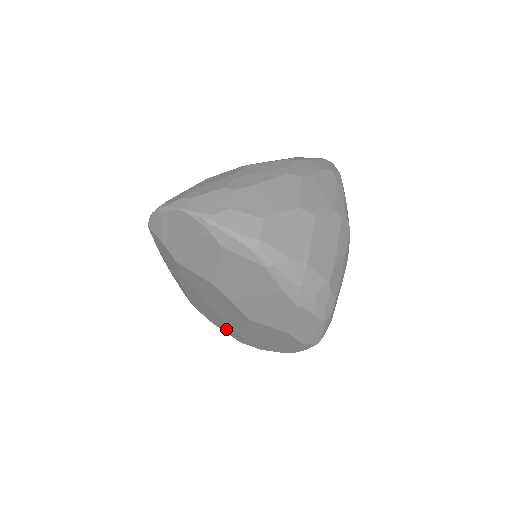
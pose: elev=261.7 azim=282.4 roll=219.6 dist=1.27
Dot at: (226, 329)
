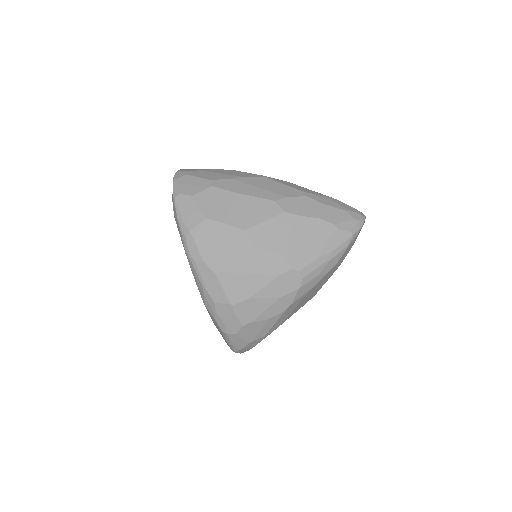
Dot at: occluded
